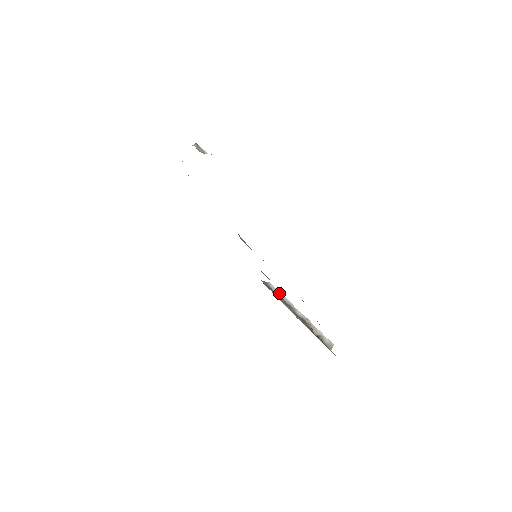
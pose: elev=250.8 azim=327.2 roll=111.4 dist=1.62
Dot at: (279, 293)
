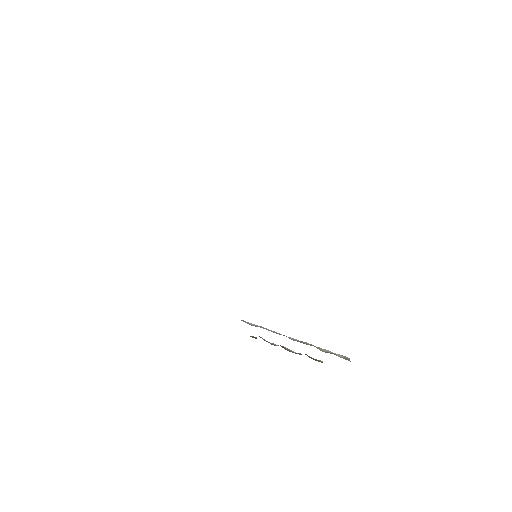
Dot at: (260, 326)
